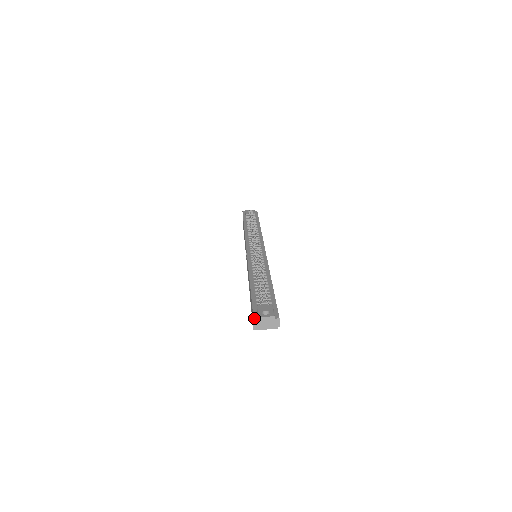
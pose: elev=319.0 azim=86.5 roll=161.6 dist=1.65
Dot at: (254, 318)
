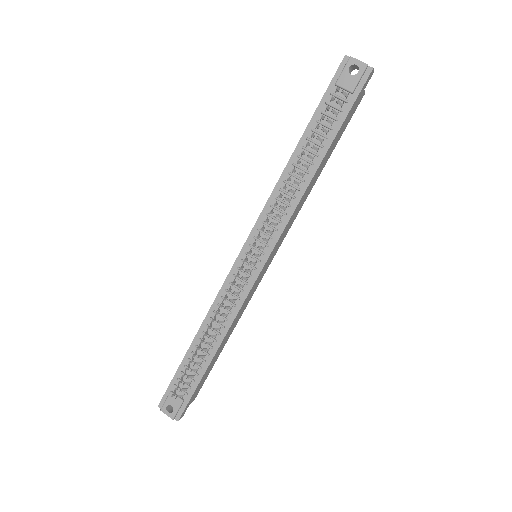
Dot at: (159, 405)
